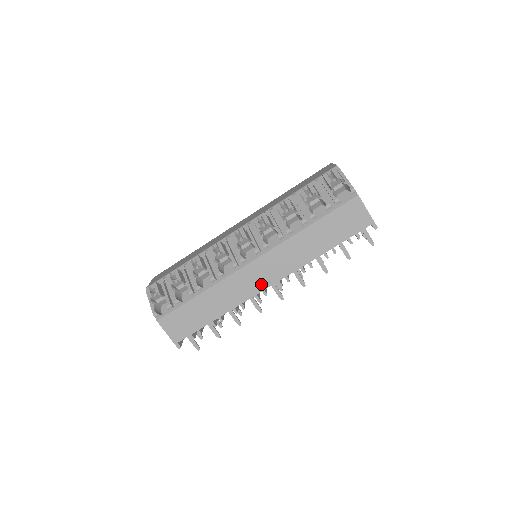
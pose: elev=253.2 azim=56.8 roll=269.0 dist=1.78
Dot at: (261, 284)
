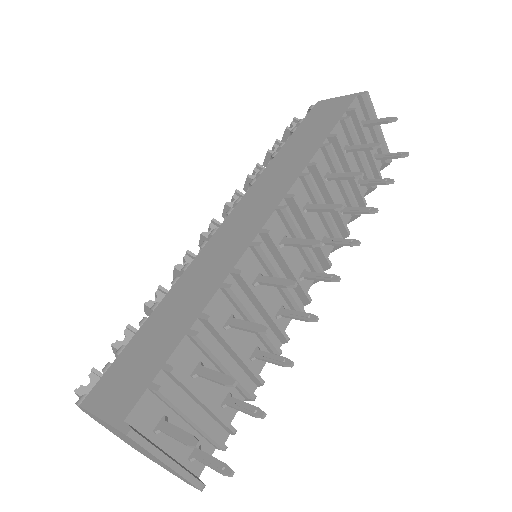
Dot at: (252, 228)
